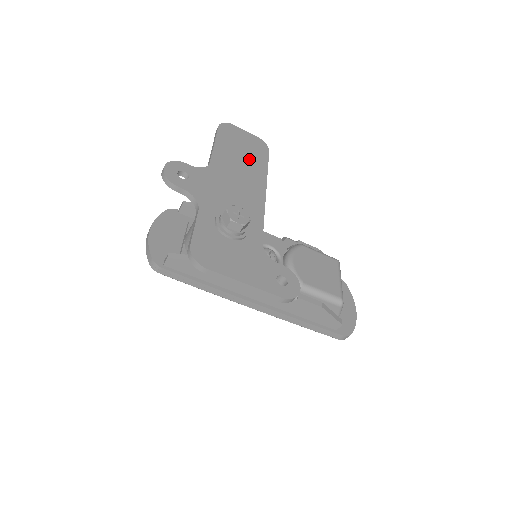
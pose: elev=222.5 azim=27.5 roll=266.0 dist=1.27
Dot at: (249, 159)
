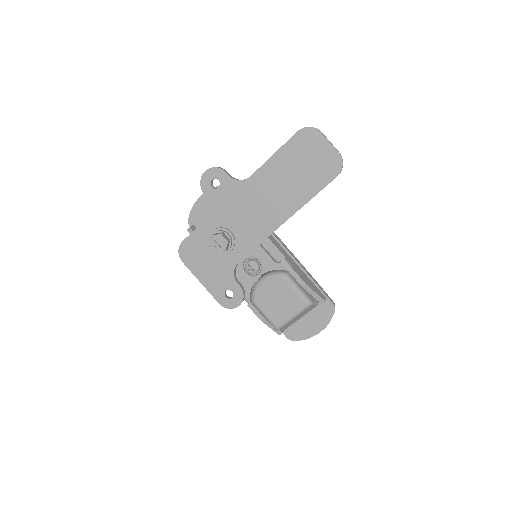
Dot at: (299, 182)
